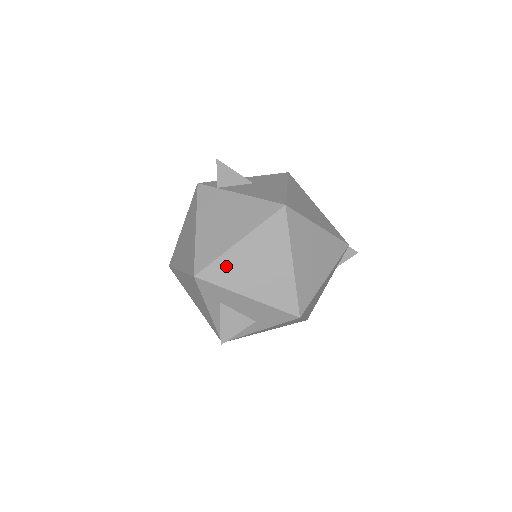
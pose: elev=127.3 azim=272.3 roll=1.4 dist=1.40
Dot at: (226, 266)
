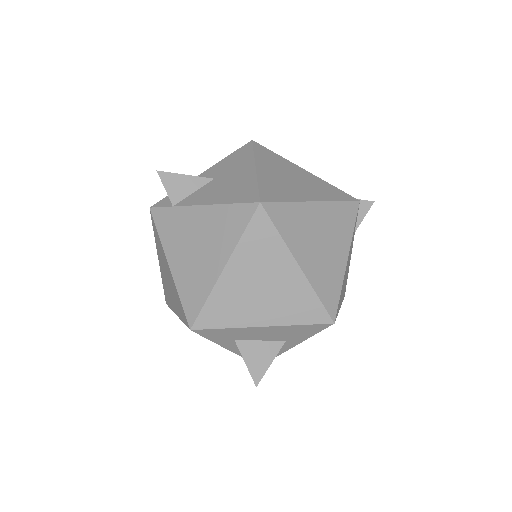
Dot at: (222, 303)
